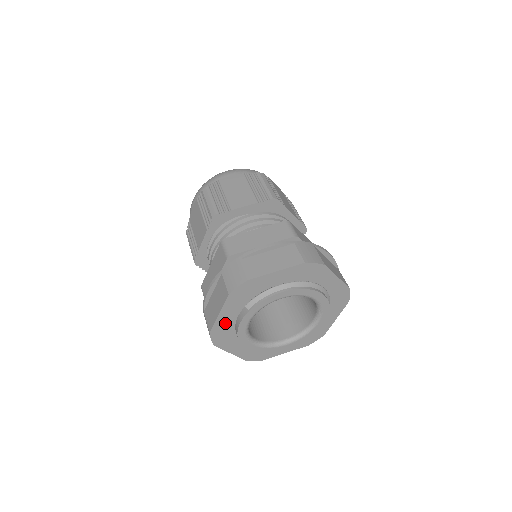
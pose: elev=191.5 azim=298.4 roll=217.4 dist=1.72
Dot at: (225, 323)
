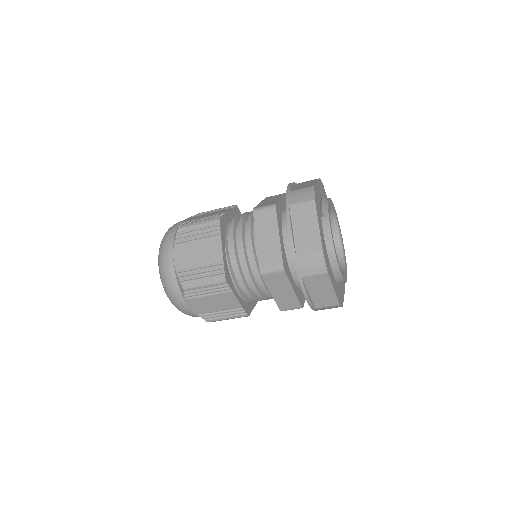
Dot at: (322, 240)
